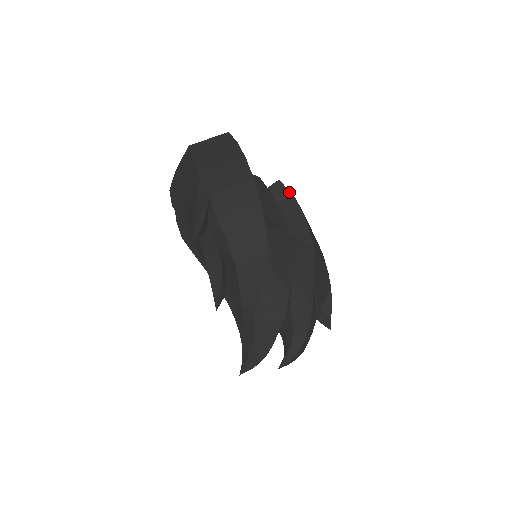
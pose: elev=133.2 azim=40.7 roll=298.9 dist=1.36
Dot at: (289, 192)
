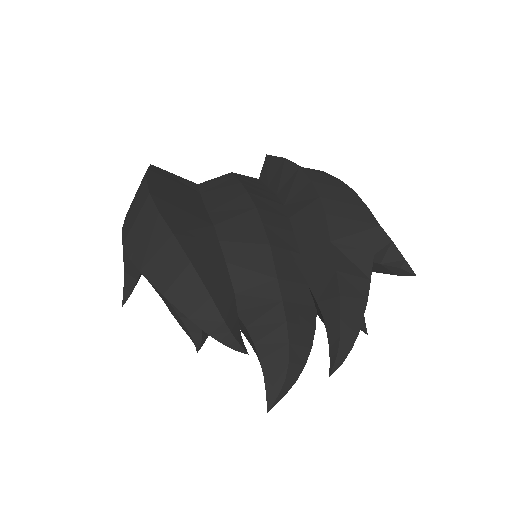
Dot at: (279, 158)
